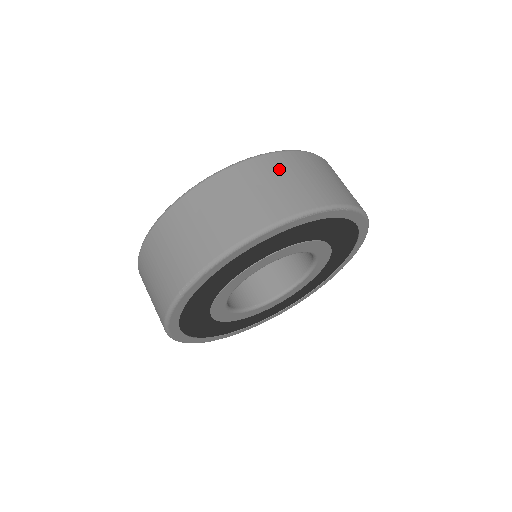
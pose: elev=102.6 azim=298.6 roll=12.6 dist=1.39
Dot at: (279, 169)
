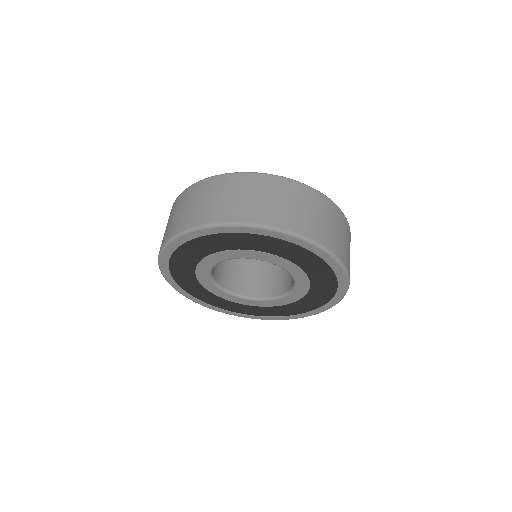
Dot at: (312, 202)
